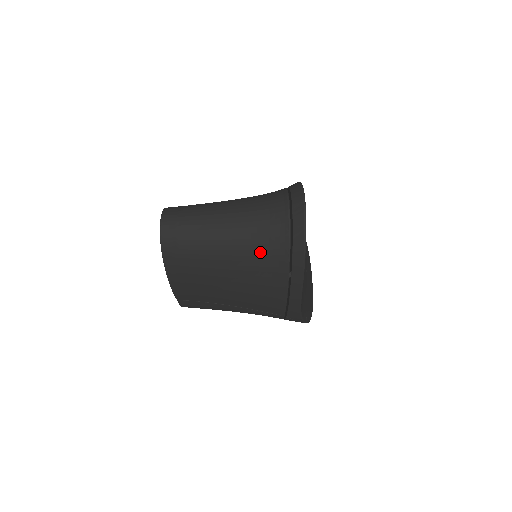
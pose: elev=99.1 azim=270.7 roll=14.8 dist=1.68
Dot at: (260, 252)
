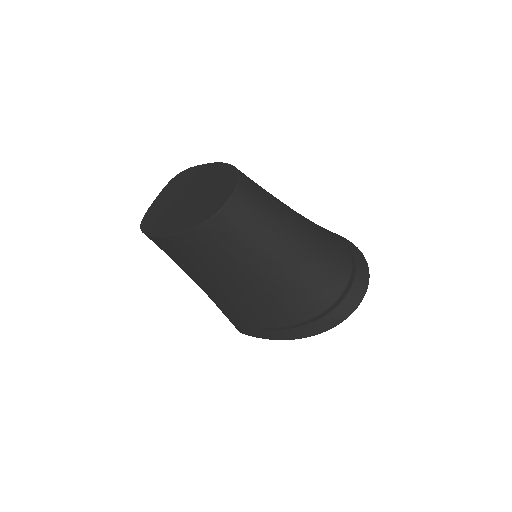
Dot at: (288, 297)
